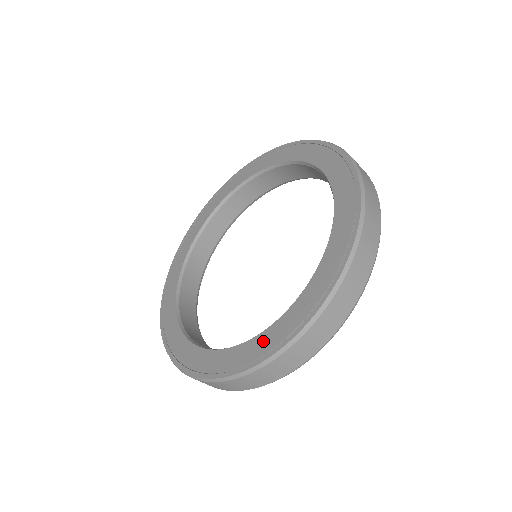
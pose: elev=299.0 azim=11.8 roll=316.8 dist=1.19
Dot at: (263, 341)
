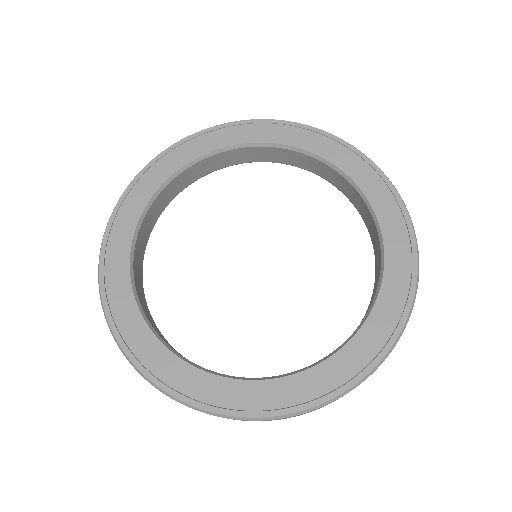
Dot at: (385, 310)
